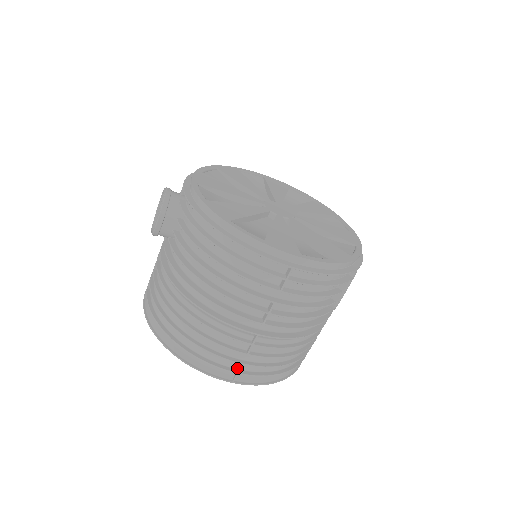
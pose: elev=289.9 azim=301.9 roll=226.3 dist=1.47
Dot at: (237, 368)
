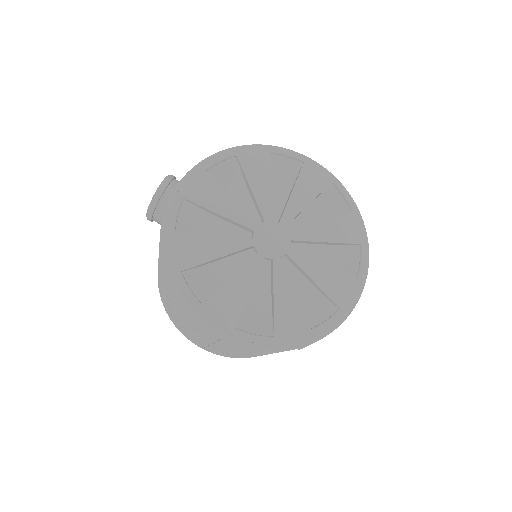
Dot at: occluded
